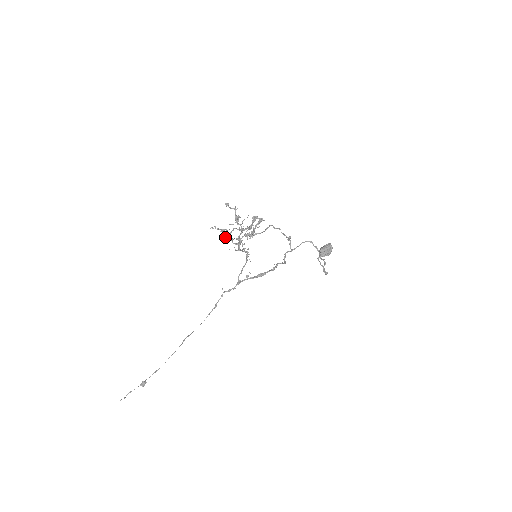
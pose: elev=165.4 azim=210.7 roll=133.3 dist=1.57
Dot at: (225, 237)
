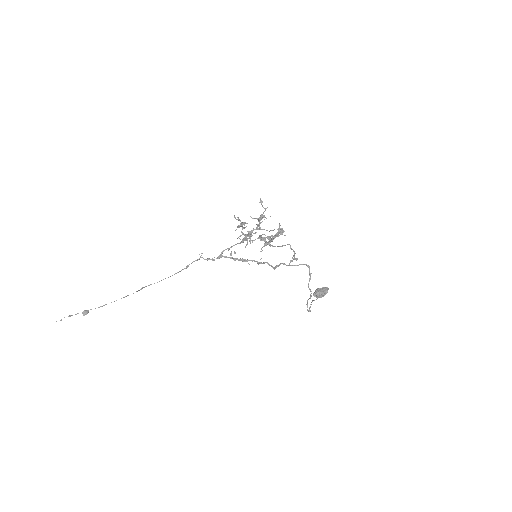
Dot at: occluded
